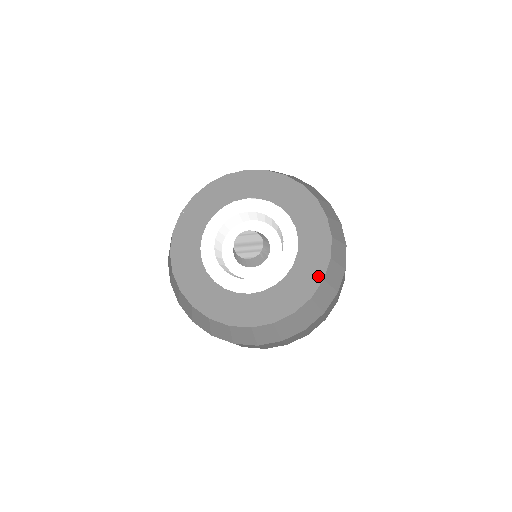
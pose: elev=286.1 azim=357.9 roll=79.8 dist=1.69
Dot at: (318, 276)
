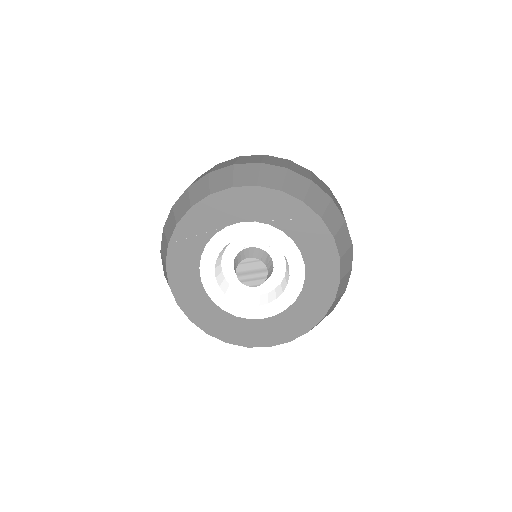
Dot at: (329, 298)
